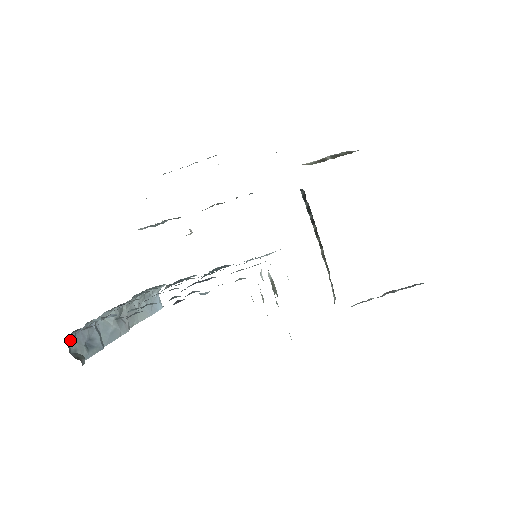
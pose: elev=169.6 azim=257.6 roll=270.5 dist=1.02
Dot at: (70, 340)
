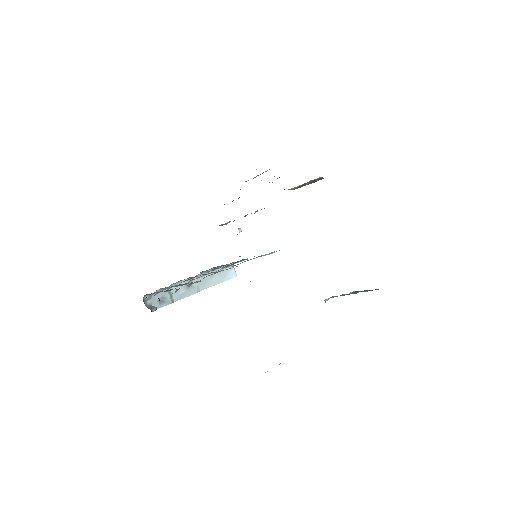
Dot at: (146, 299)
